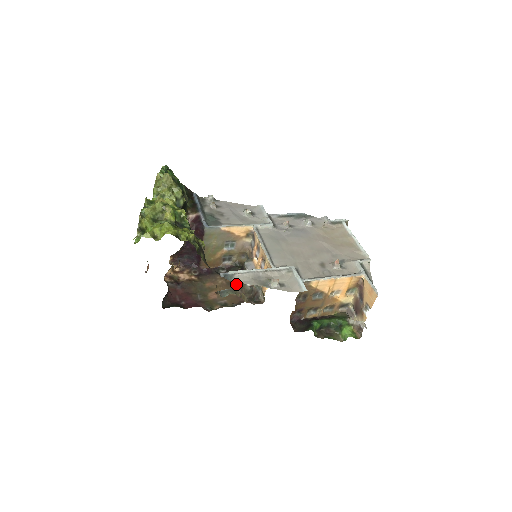
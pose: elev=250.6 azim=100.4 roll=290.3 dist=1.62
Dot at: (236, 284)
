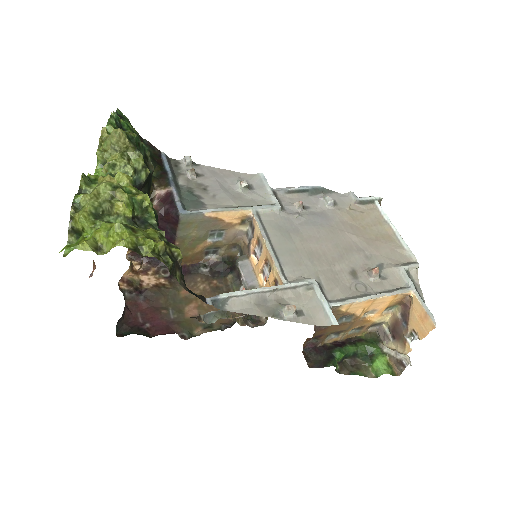
Dot at: (224, 290)
